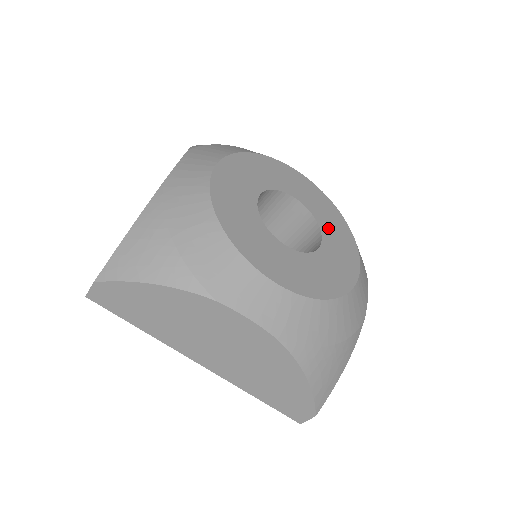
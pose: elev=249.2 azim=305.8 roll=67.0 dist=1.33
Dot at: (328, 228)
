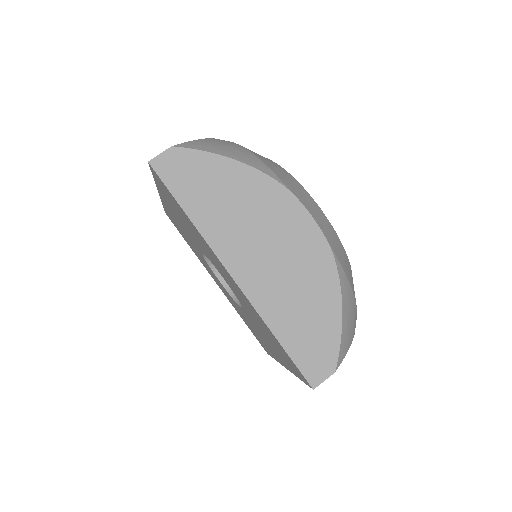
Dot at: occluded
